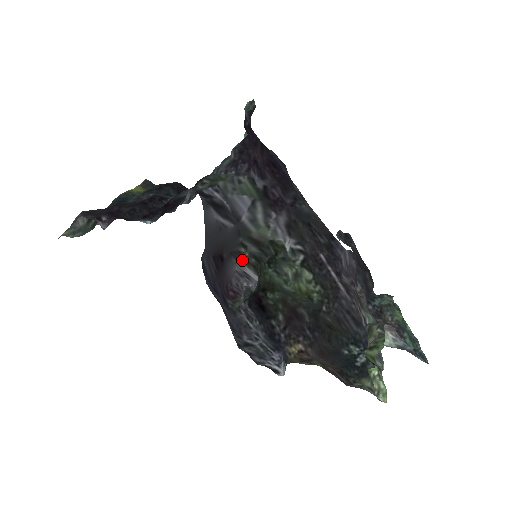
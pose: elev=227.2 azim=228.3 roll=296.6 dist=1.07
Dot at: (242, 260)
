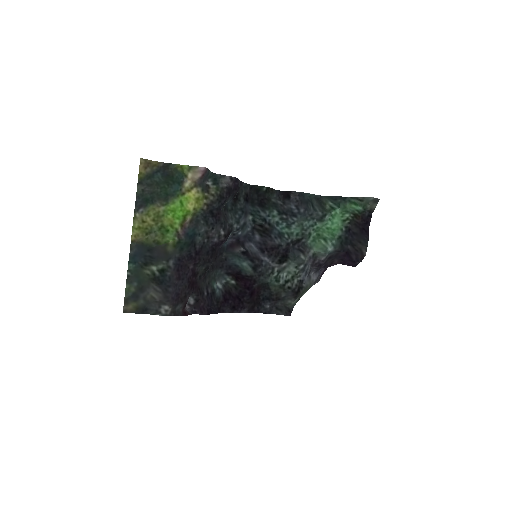
Dot at: occluded
